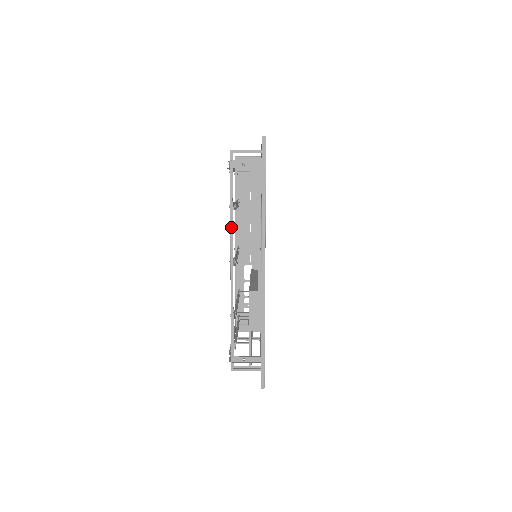
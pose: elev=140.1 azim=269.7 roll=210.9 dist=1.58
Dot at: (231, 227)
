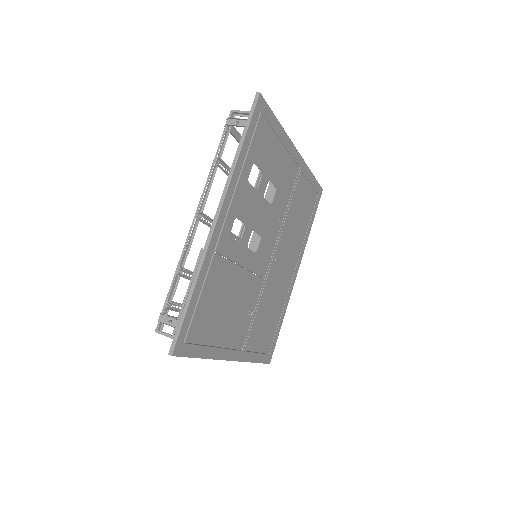
Dot at: (208, 180)
